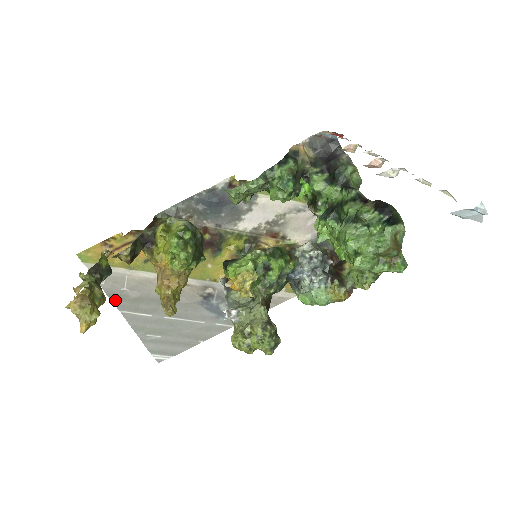
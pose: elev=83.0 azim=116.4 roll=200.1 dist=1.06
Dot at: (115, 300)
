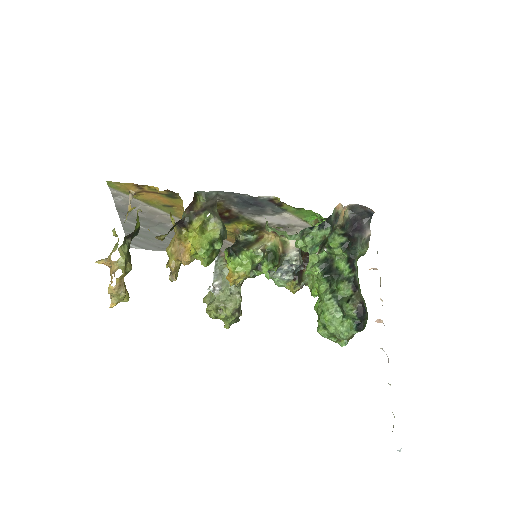
Dot at: (121, 212)
